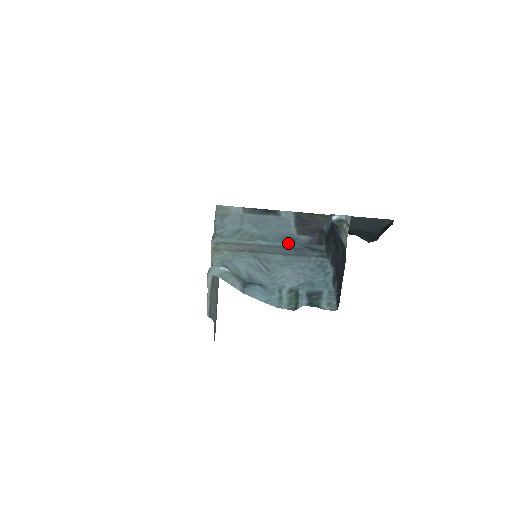
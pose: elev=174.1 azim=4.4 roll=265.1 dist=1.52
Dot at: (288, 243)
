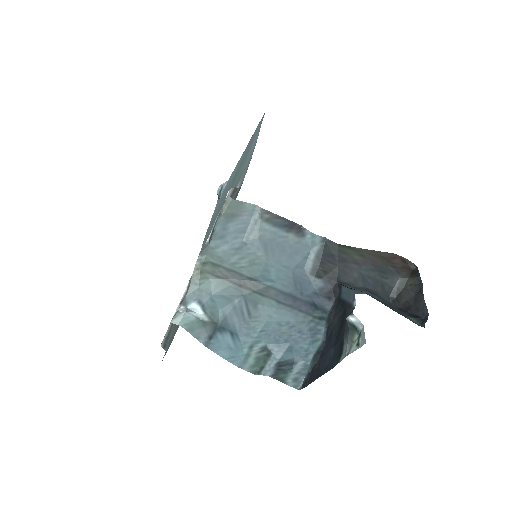
Dot at: (291, 289)
